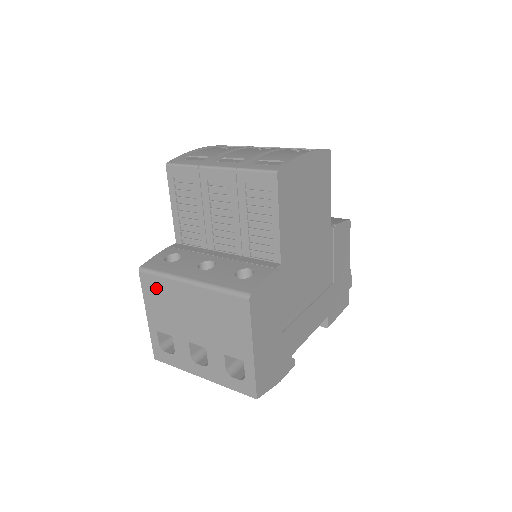
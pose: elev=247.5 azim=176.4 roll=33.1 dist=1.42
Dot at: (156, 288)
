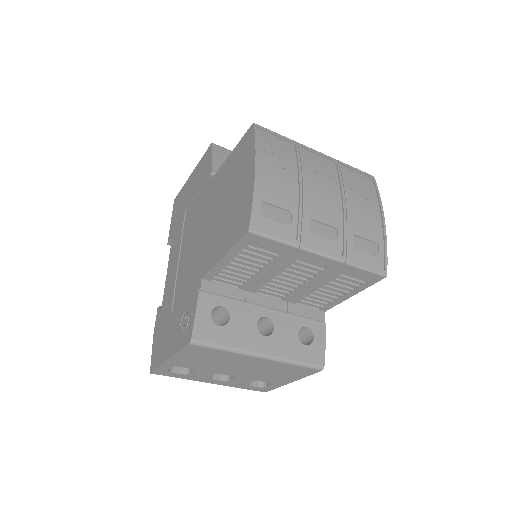
Dot at: (206, 353)
